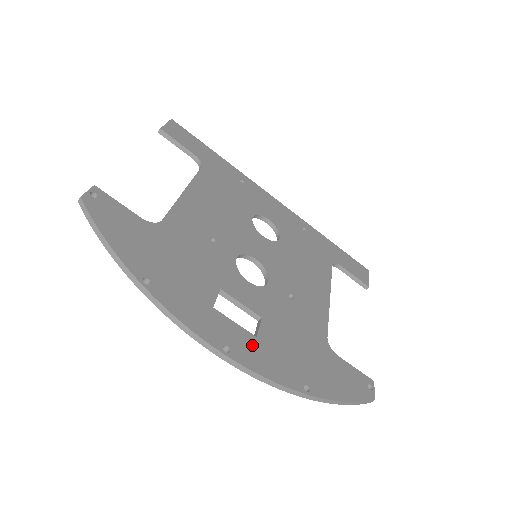
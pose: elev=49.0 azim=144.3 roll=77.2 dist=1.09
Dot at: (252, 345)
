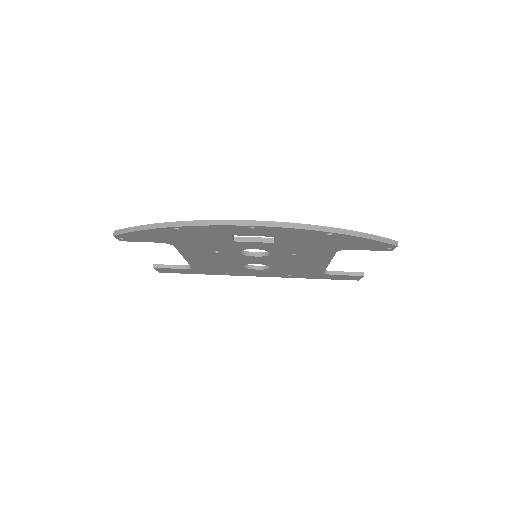
Dot at: occluded
